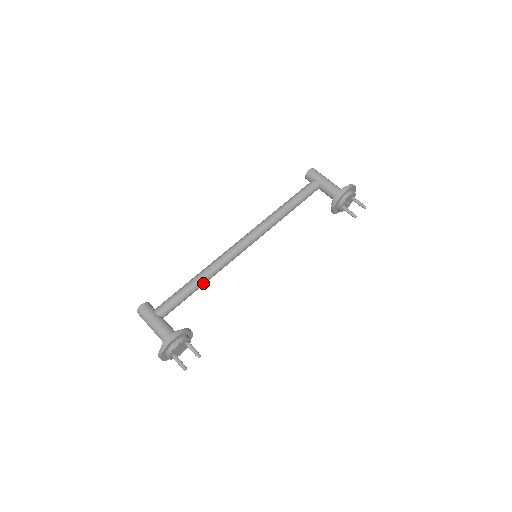
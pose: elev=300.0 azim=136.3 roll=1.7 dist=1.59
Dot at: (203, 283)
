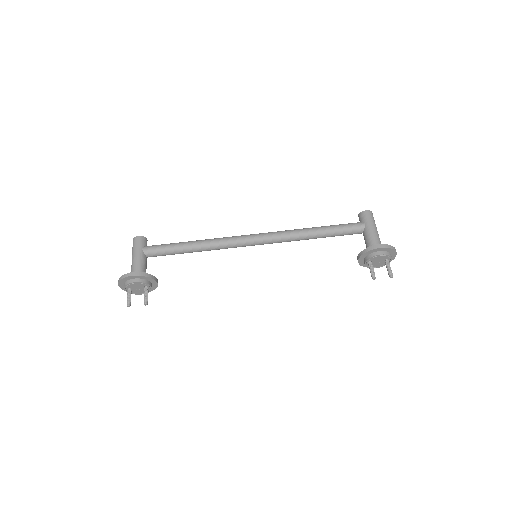
Dot at: (197, 250)
